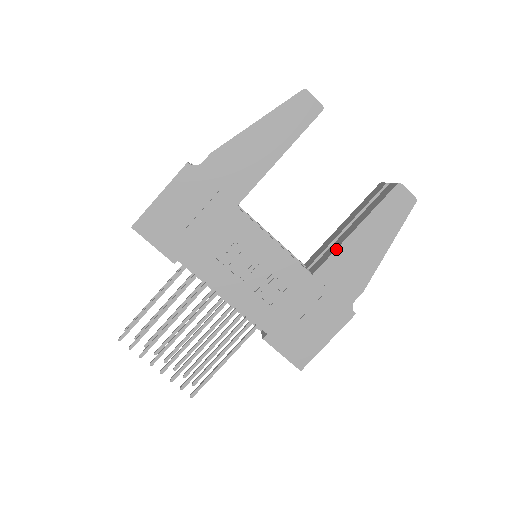
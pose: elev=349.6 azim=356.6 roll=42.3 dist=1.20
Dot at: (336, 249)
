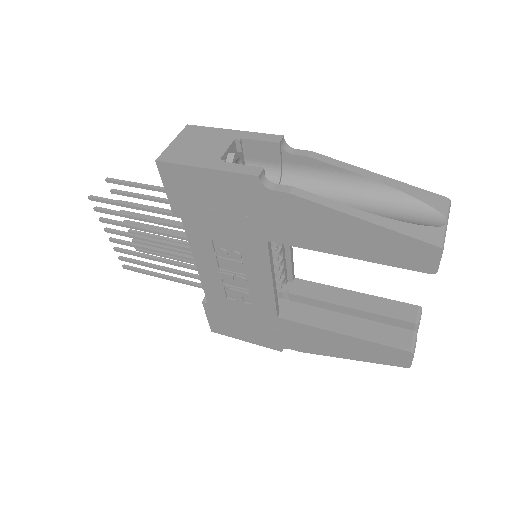
Dot at: (313, 326)
